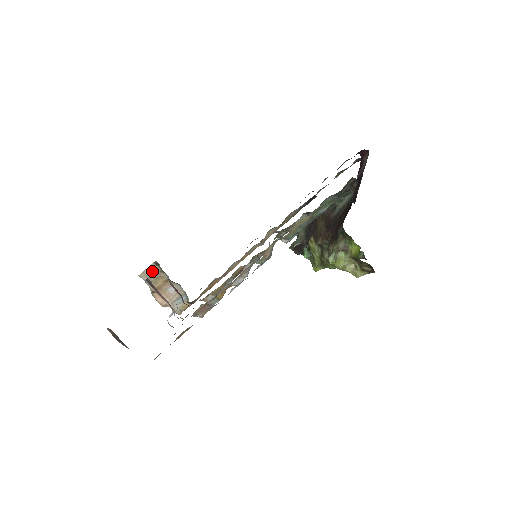
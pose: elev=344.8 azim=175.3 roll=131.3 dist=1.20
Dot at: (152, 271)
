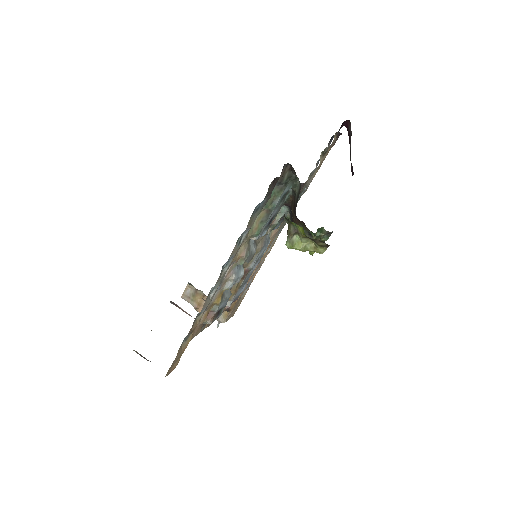
Dot at: (189, 291)
